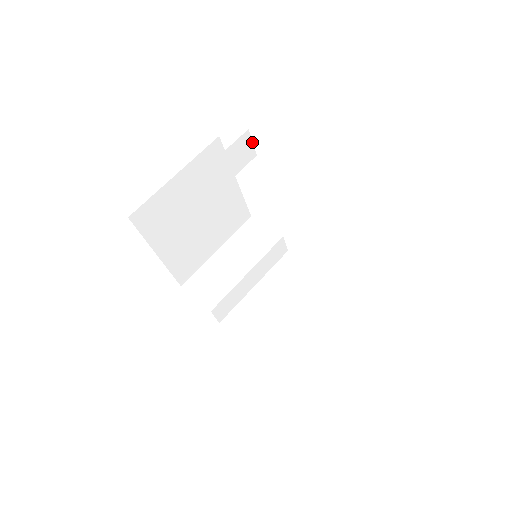
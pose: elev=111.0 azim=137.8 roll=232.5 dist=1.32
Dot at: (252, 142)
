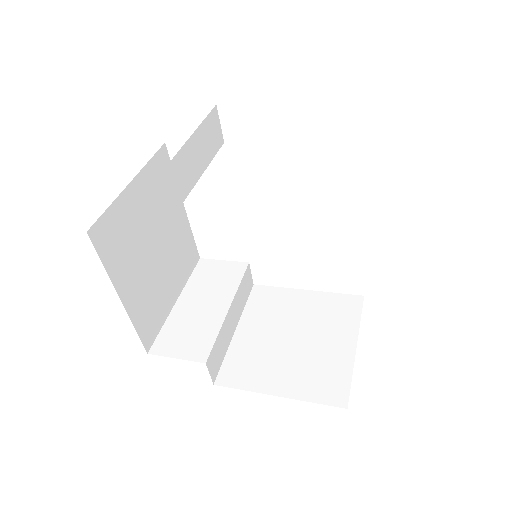
Dot at: (219, 123)
